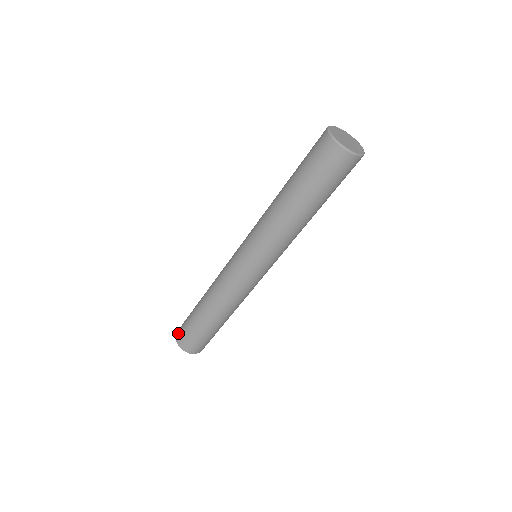
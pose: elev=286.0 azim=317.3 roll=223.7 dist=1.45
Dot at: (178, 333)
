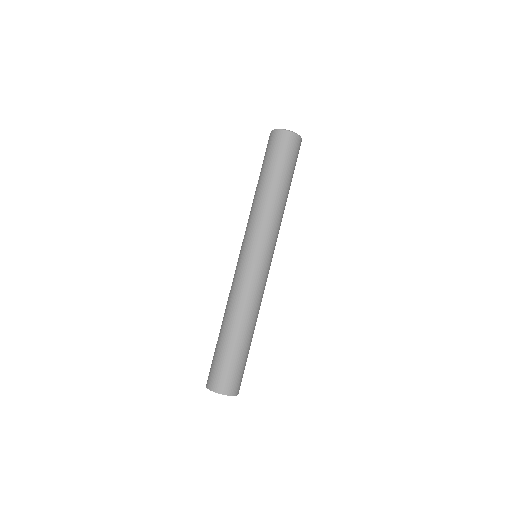
Dot at: (208, 380)
